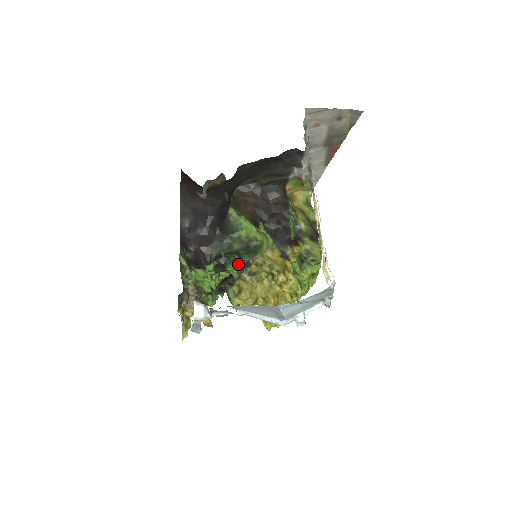
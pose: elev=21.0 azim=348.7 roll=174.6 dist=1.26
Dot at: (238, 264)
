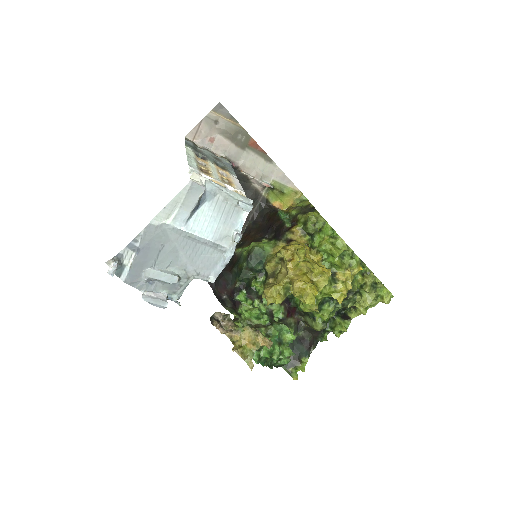
Dot at: (262, 279)
